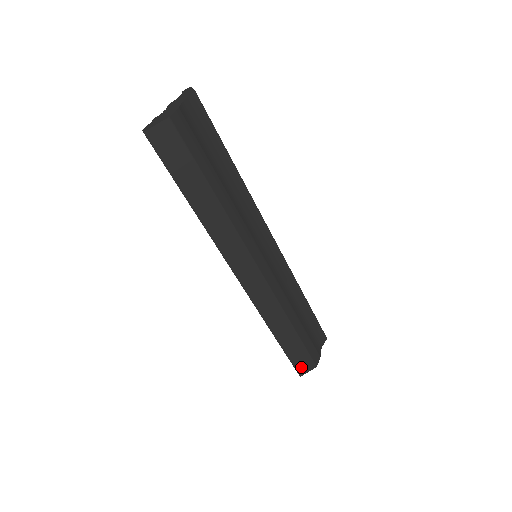
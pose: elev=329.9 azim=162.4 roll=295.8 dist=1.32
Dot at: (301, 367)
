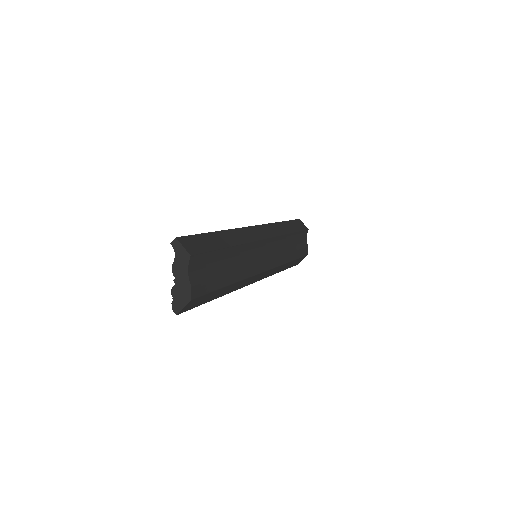
Dot at: occluded
